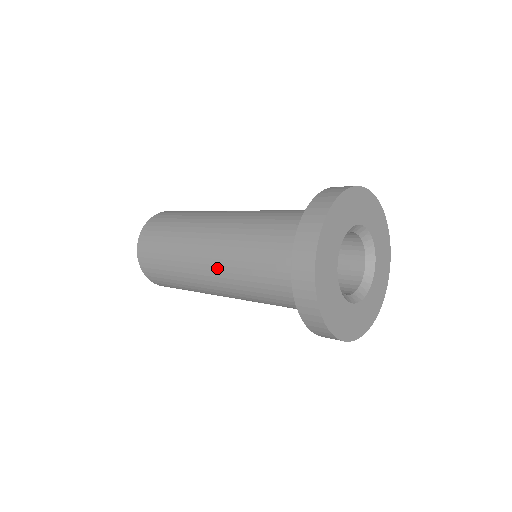
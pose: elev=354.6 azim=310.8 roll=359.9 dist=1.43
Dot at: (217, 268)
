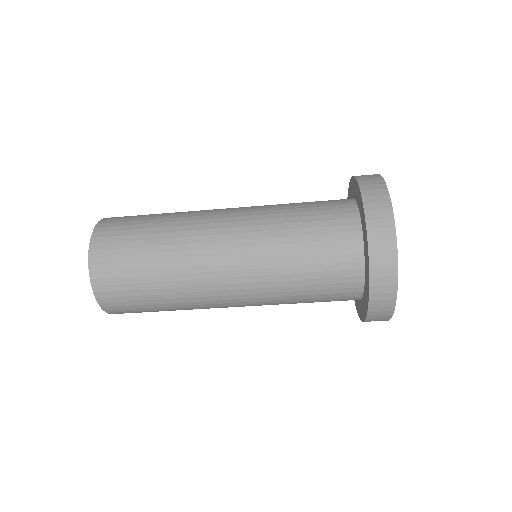
Dot at: (238, 243)
